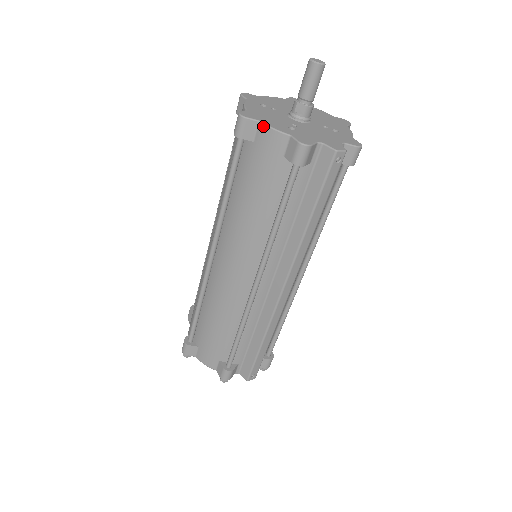
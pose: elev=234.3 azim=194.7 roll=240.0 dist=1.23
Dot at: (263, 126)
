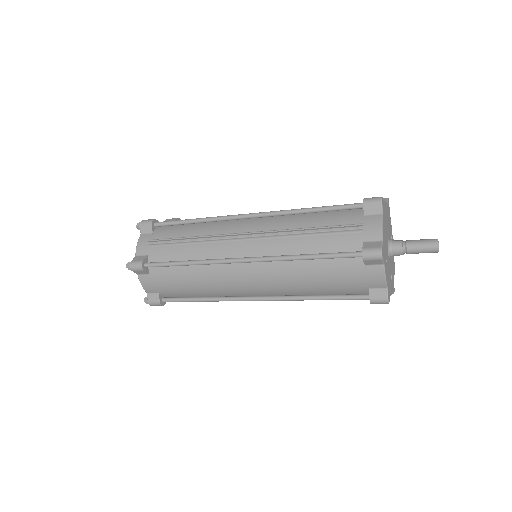
Dot at: occluded
